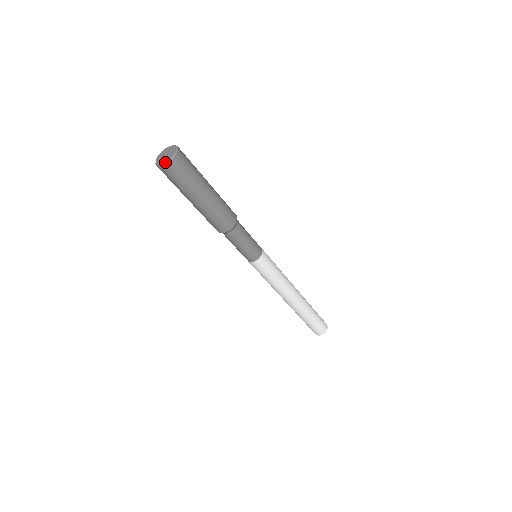
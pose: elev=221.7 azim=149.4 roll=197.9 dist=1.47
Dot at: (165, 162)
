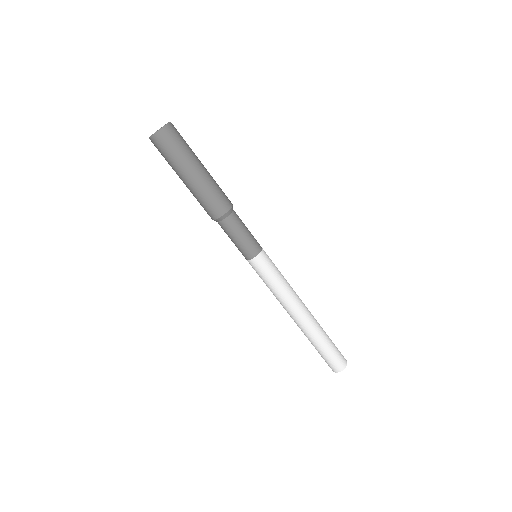
Dot at: (157, 131)
